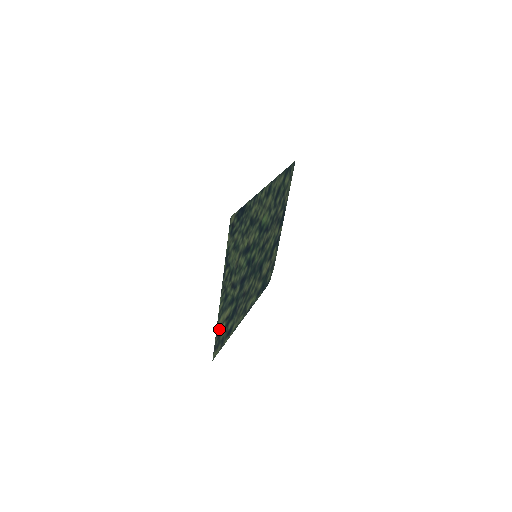
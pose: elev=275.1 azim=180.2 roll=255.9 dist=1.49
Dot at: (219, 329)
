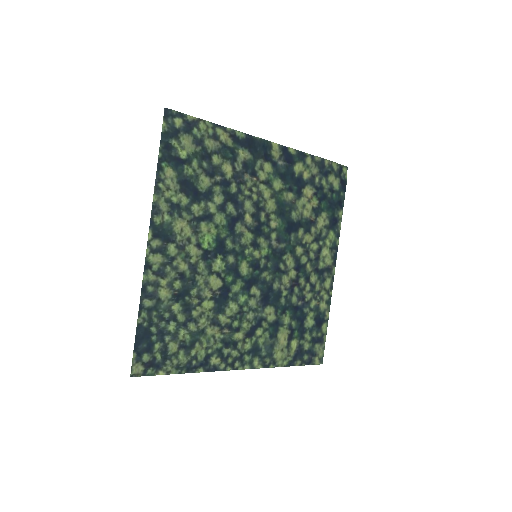
Dot at: (290, 356)
